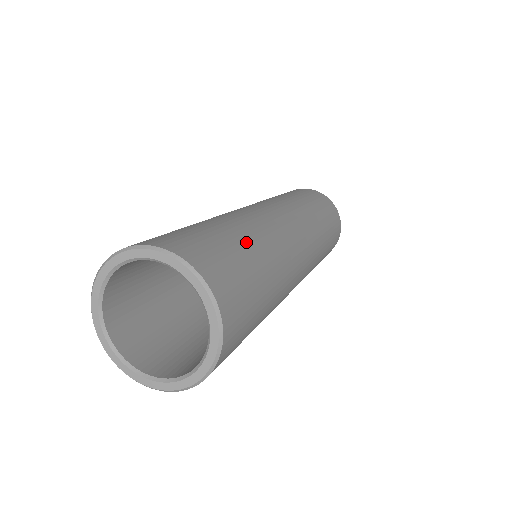
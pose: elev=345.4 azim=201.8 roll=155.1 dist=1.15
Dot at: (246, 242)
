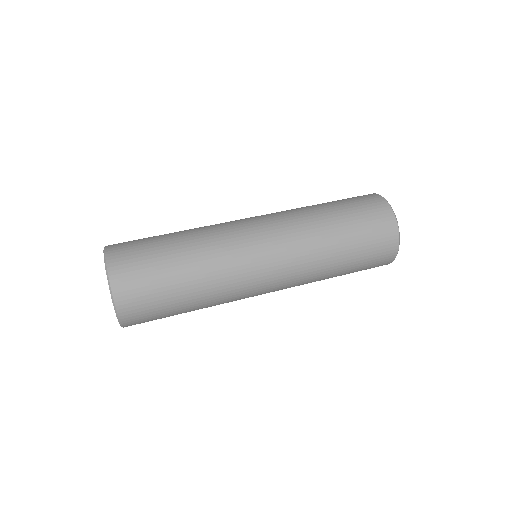
Dot at: (172, 236)
